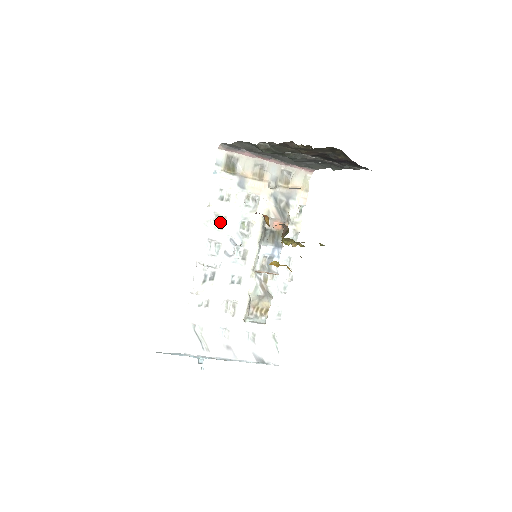
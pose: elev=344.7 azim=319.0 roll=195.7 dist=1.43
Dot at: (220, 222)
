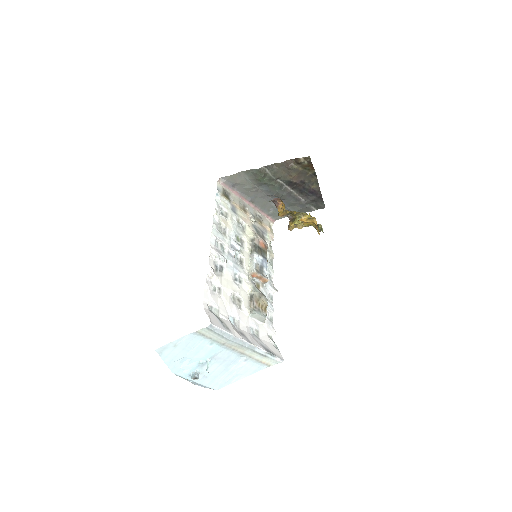
Dot at: (223, 230)
